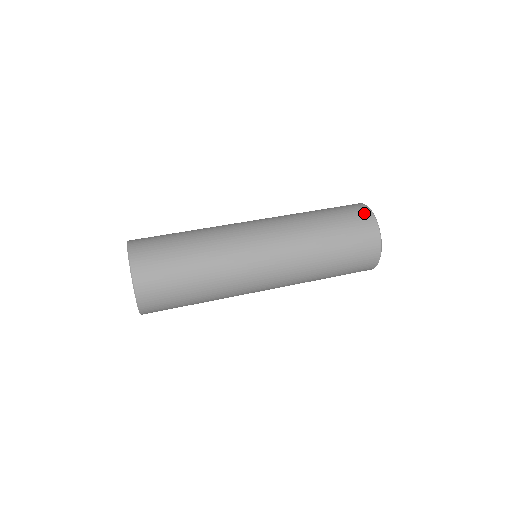
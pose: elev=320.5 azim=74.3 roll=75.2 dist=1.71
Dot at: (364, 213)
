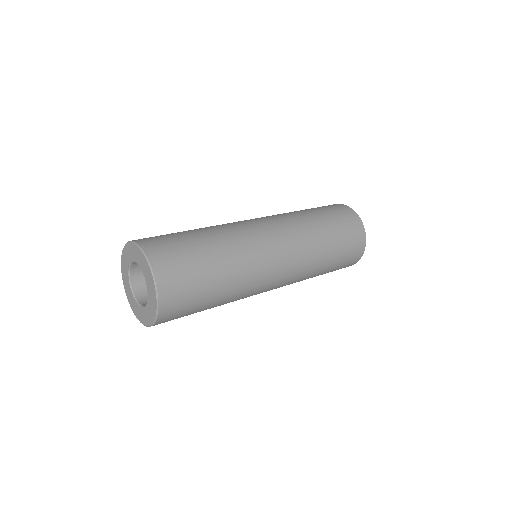
Dot at: occluded
